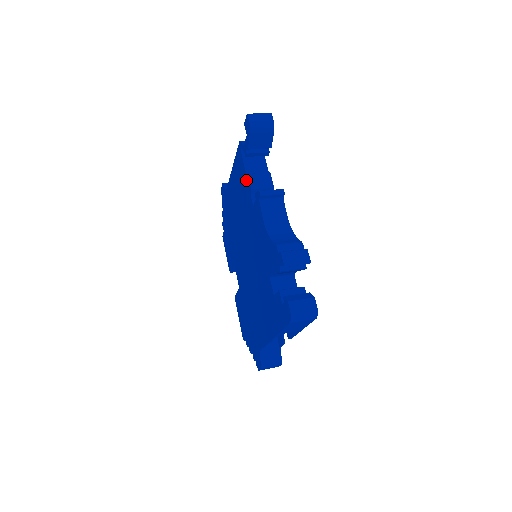
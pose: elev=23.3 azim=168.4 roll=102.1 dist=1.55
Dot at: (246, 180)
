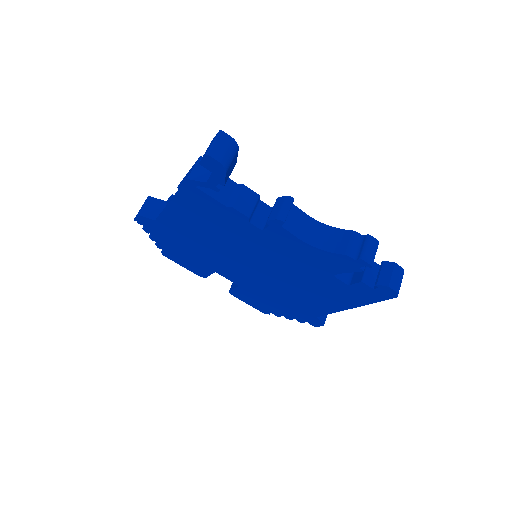
Dot at: (229, 212)
